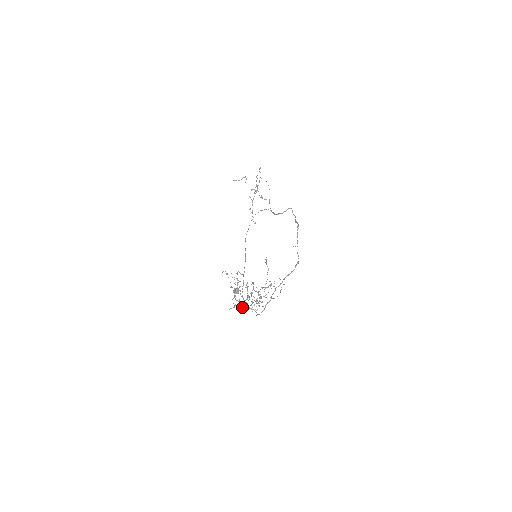
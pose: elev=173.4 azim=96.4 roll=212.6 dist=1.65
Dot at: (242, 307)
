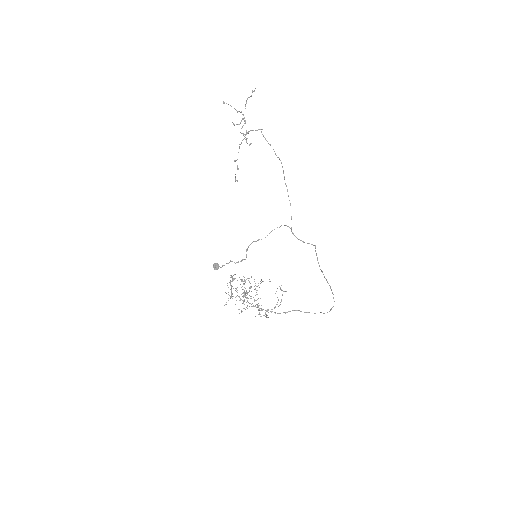
Dot at: (232, 296)
